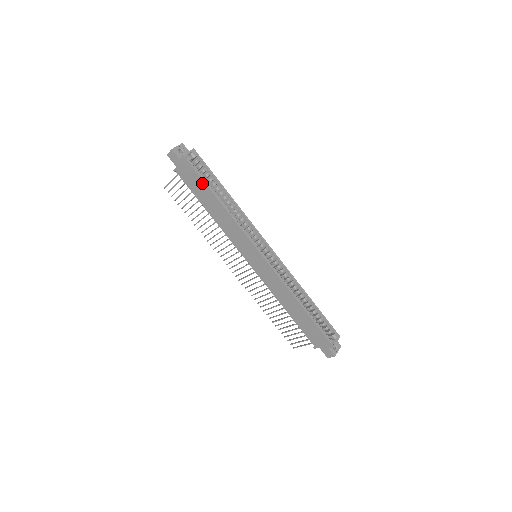
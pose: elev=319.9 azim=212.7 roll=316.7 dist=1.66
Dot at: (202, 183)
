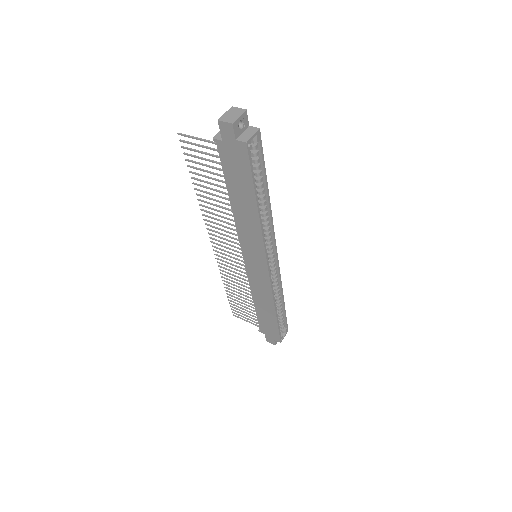
Dot at: (249, 181)
